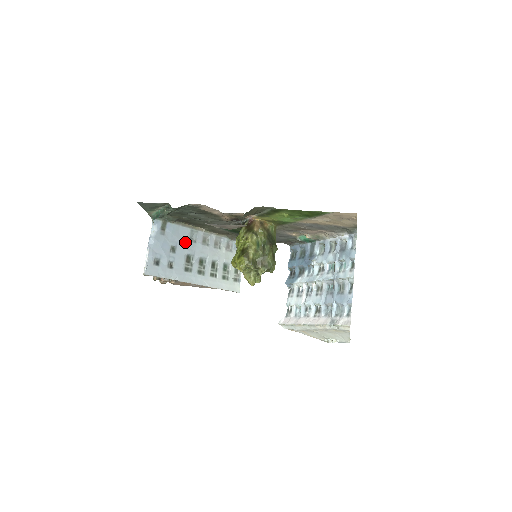
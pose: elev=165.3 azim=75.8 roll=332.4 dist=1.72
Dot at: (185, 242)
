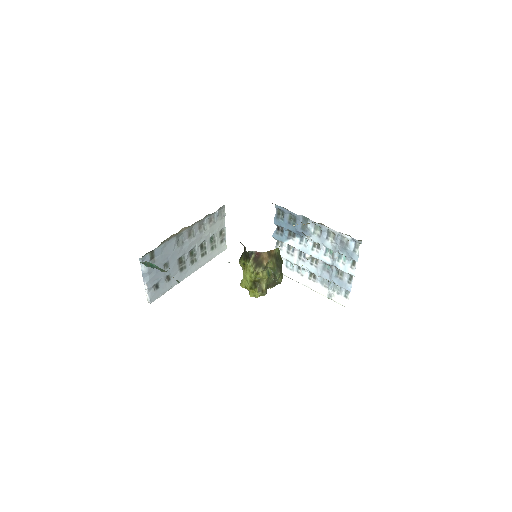
Dot at: (174, 251)
